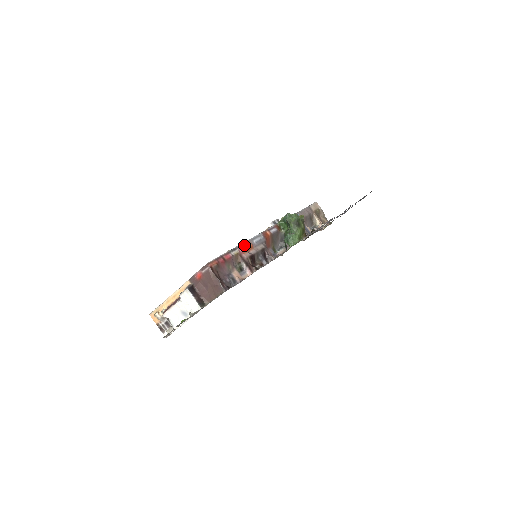
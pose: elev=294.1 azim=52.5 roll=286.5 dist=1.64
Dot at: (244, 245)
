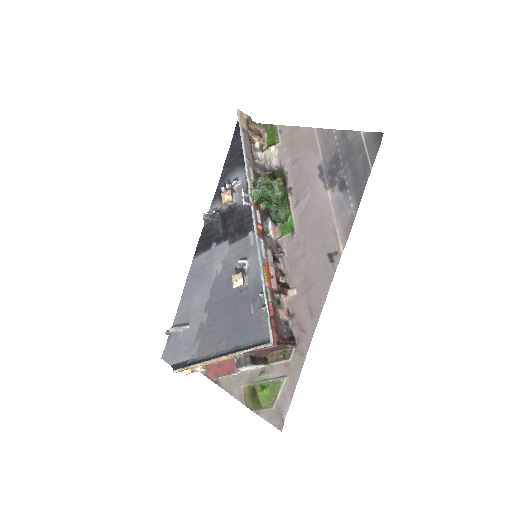
Dot at: (265, 275)
